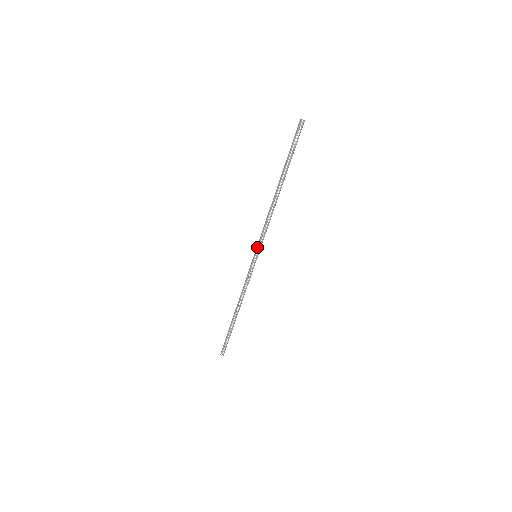
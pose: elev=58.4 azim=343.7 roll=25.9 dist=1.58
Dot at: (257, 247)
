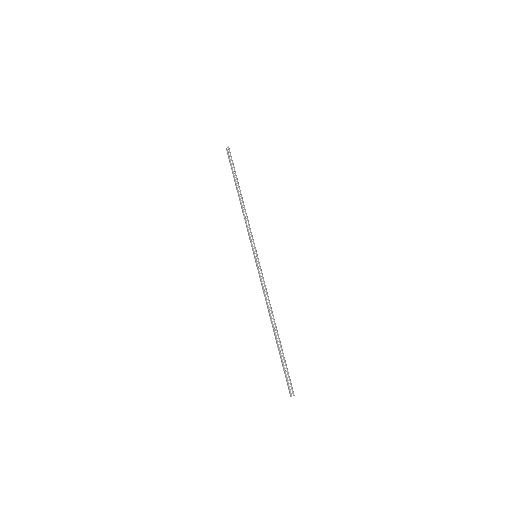
Dot at: (252, 248)
